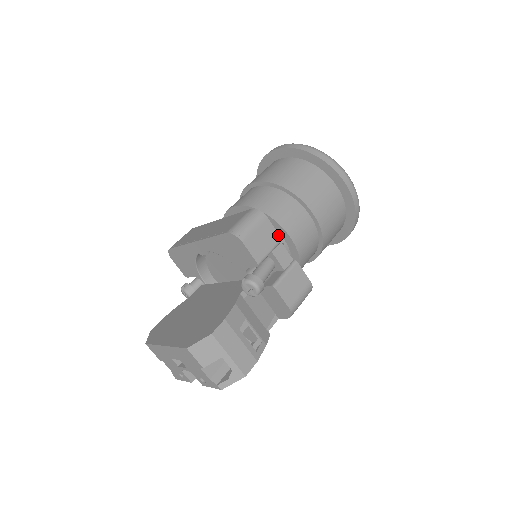
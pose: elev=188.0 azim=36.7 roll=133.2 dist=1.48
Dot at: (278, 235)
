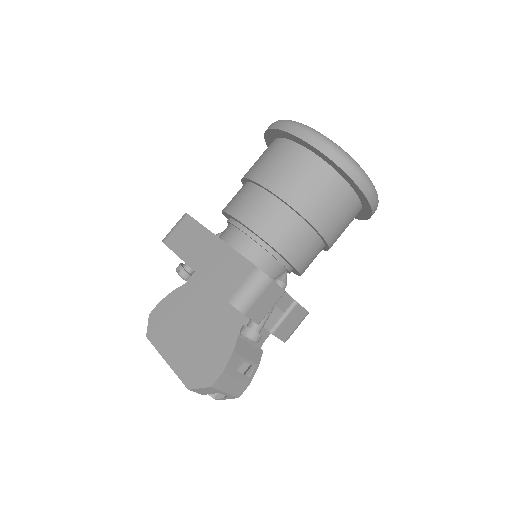
Dot at: (282, 290)
